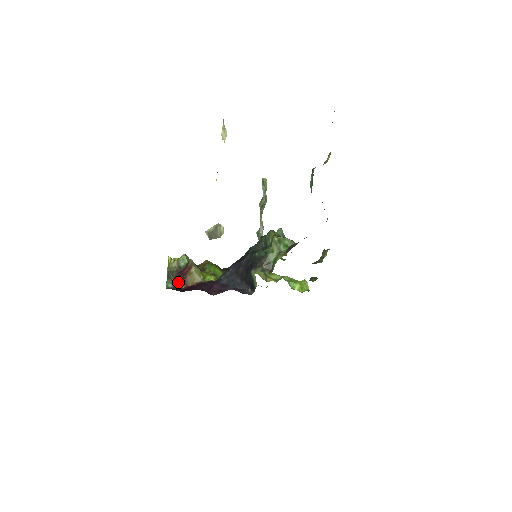
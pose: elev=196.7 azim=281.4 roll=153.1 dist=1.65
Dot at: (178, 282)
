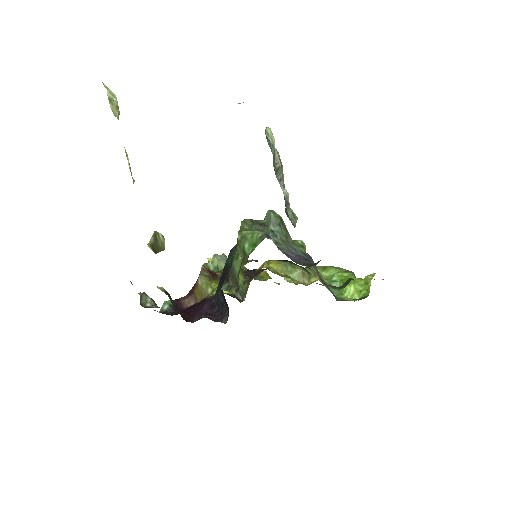
Dot at: (184, 299)
